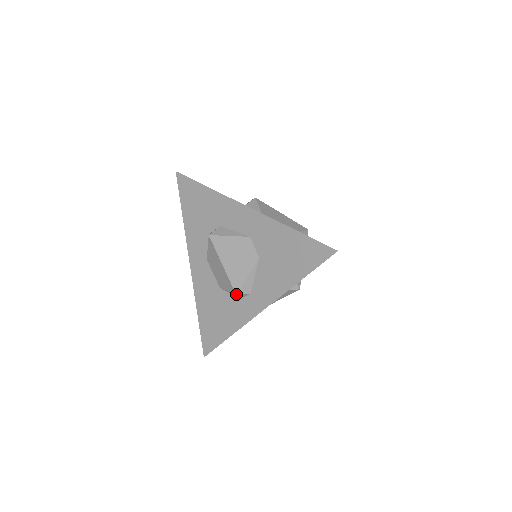
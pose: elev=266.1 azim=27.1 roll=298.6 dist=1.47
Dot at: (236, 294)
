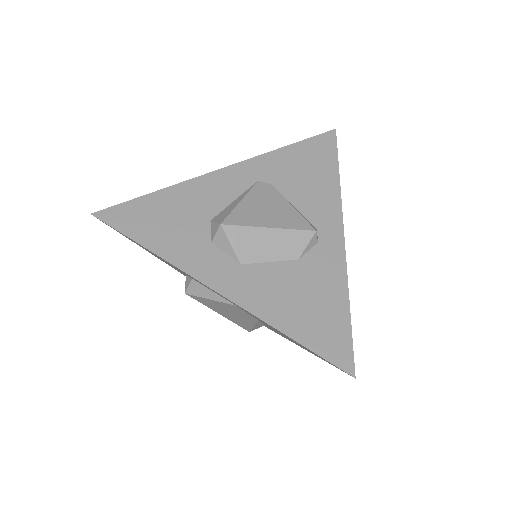
Dot at: occluded
